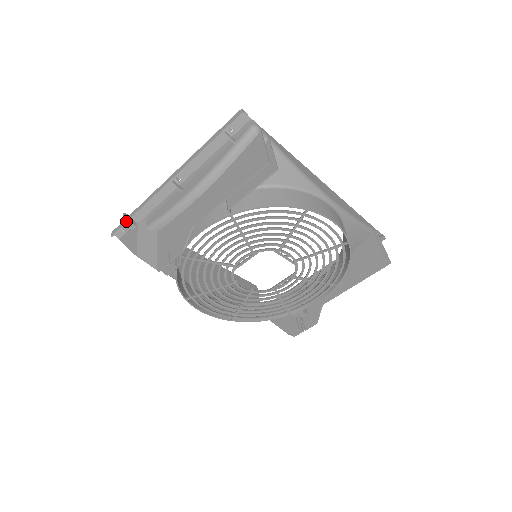
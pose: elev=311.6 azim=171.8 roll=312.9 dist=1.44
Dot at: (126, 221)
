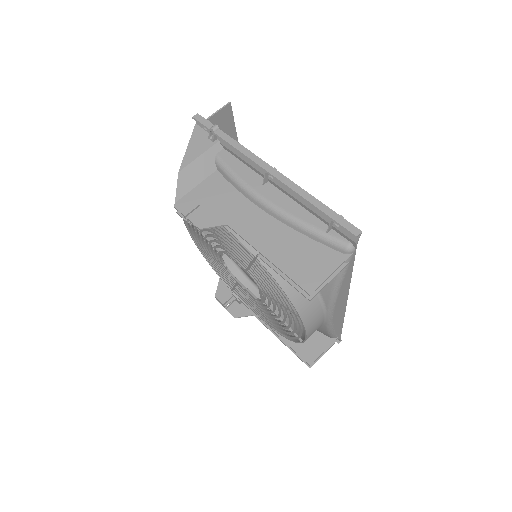
Dot at: (212, 130)
